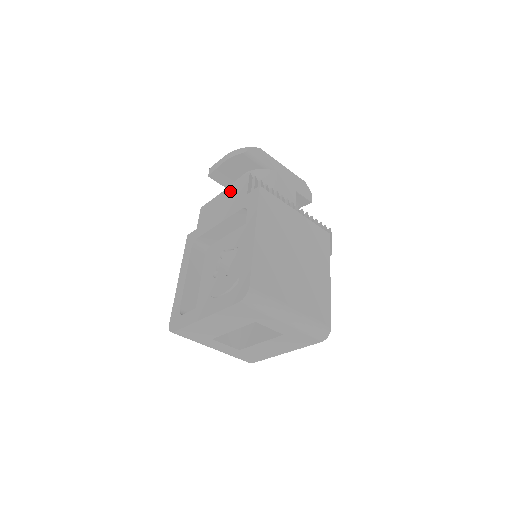
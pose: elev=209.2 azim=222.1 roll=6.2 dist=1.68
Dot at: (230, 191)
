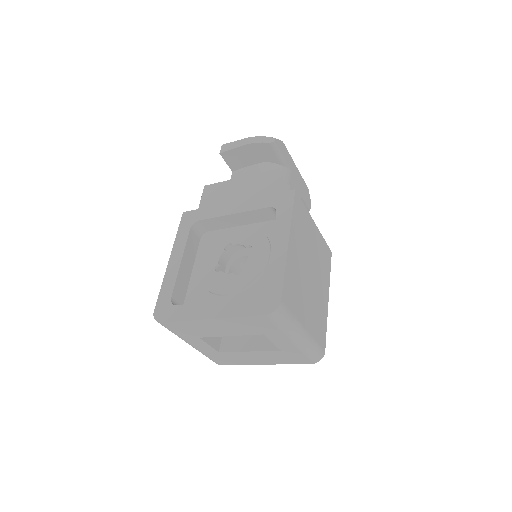
Dot at: (251, 181)
